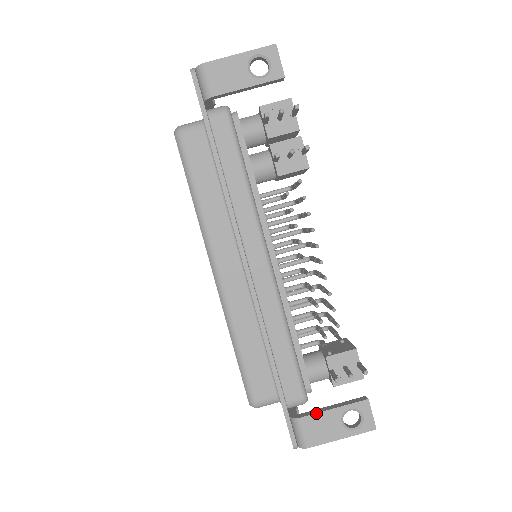
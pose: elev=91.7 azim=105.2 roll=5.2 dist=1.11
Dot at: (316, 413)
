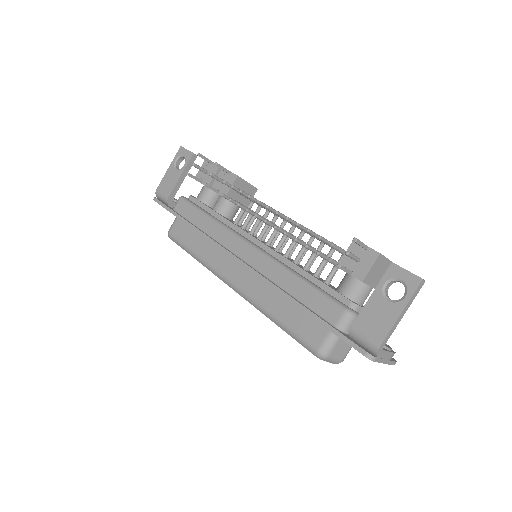
Dot at: (360, 312)
